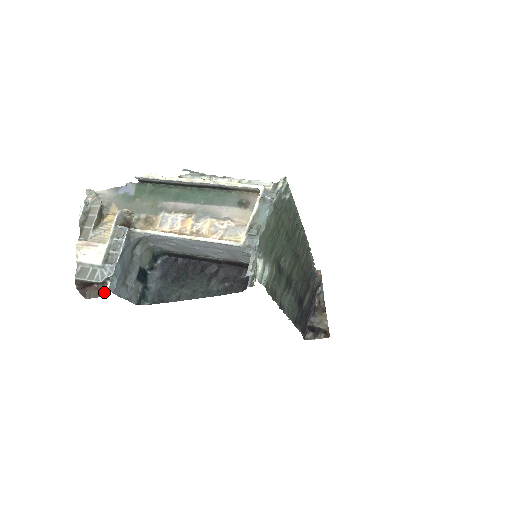
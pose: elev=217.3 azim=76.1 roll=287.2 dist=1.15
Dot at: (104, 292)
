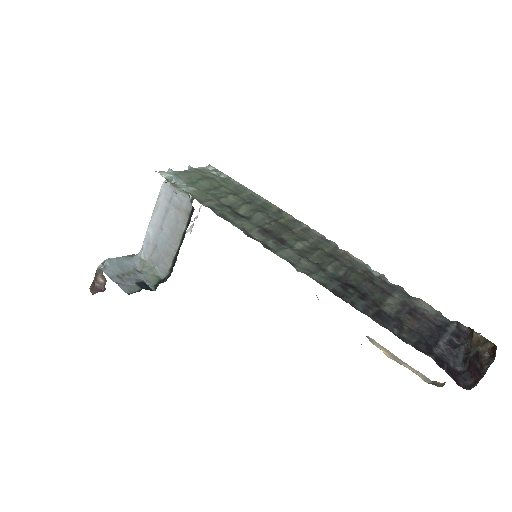
Dot at: occluded
